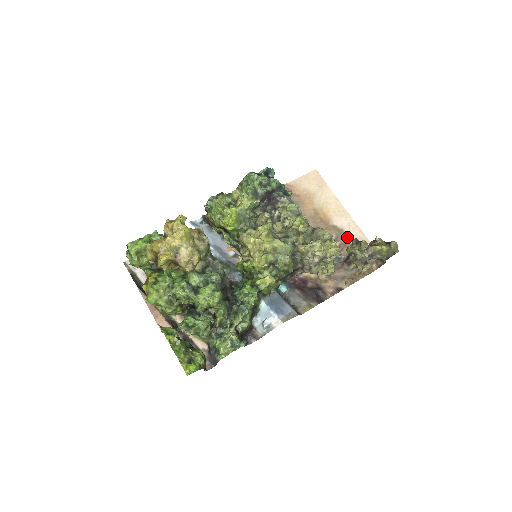
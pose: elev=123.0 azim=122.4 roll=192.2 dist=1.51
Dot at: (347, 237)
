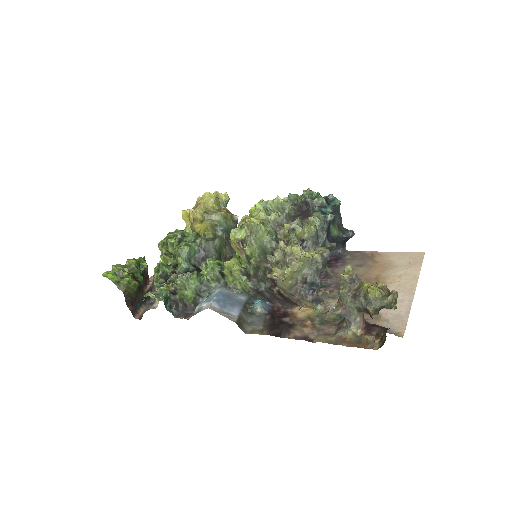
Dot at: (383, 308)
